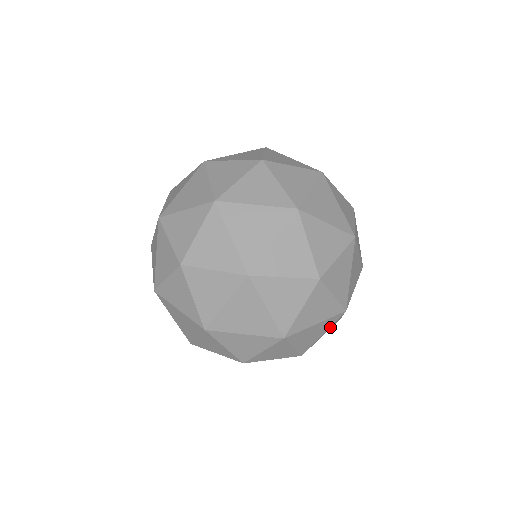
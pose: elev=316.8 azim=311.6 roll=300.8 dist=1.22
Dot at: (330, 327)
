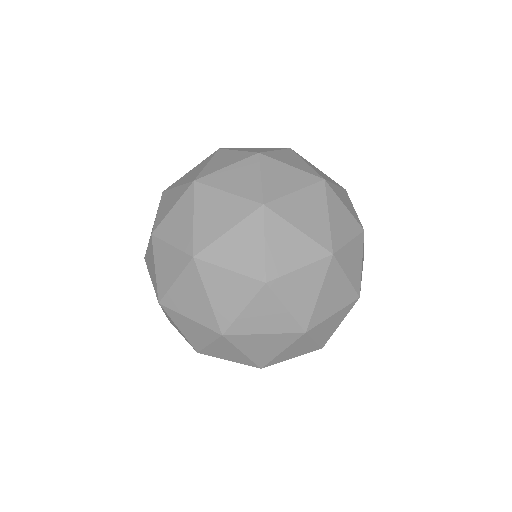
Dot at: occluded
